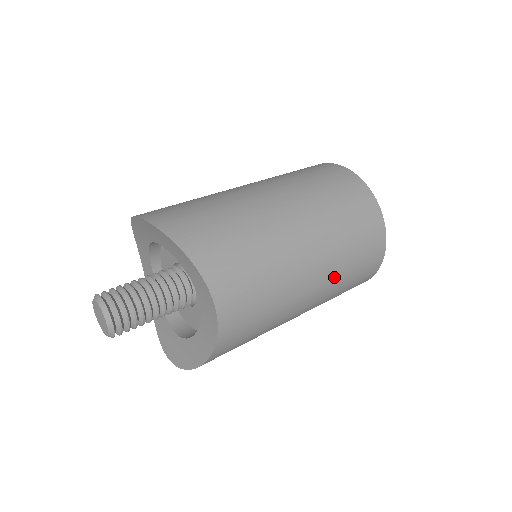
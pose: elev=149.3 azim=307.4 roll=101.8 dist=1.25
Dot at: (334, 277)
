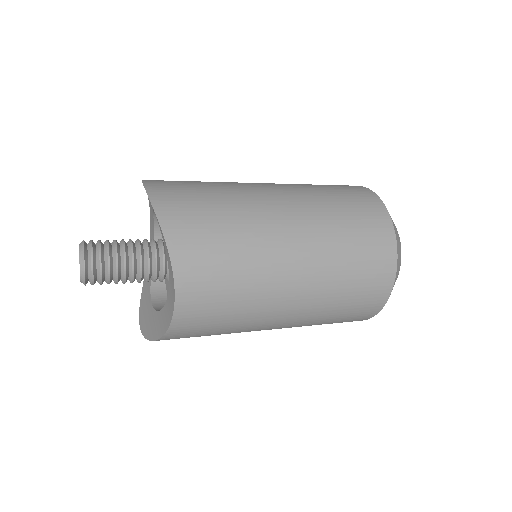
Dot at: (318, 307)
